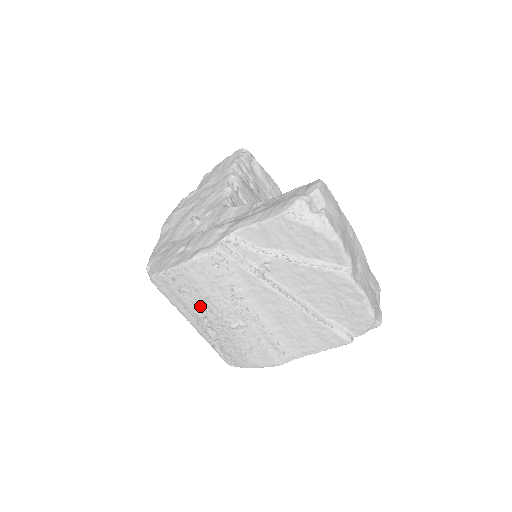
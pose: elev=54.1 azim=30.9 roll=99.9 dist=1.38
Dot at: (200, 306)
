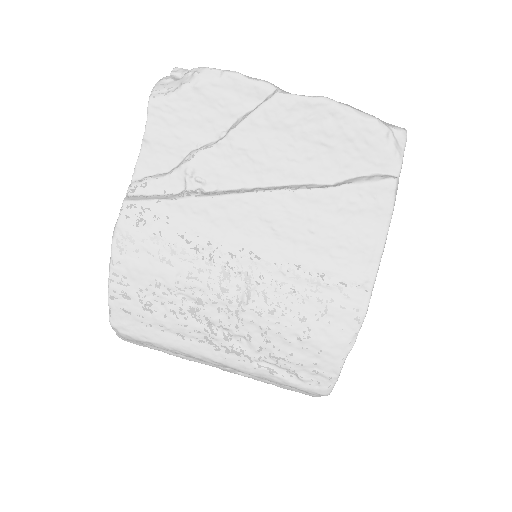
Dot at: (185, 309)
